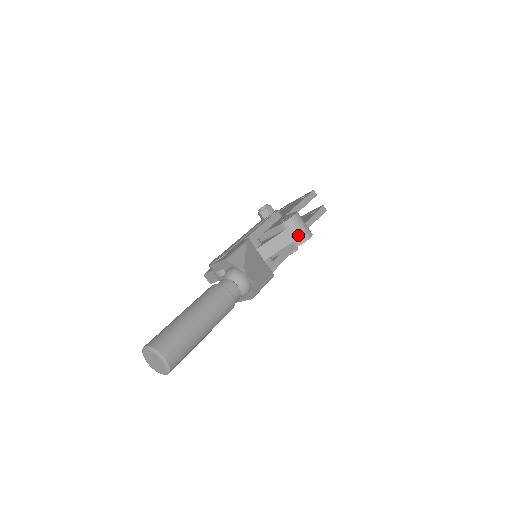
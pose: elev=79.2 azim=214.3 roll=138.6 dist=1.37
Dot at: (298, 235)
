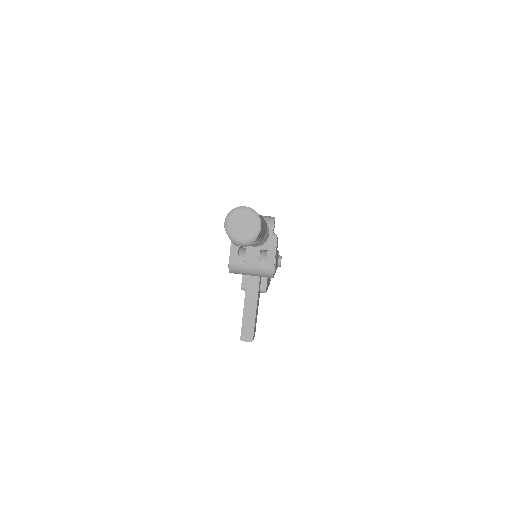
Dot at: (266, 219)
